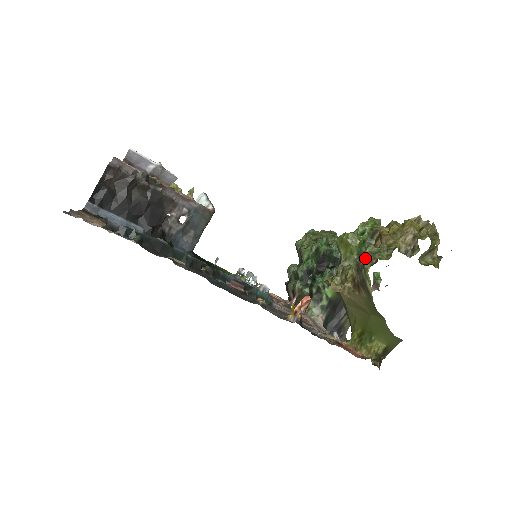
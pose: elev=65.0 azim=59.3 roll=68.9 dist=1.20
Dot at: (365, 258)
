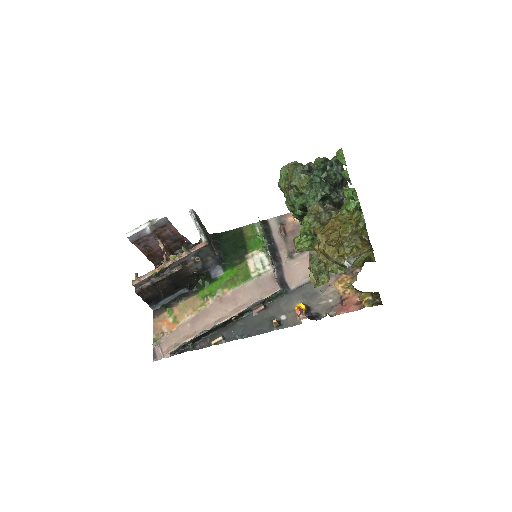
Dot at: (315, 279)
